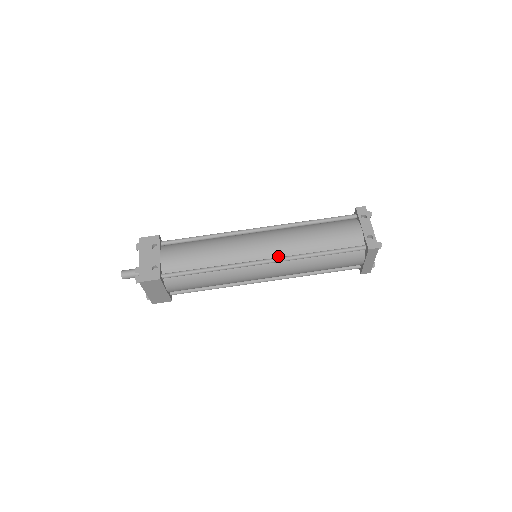
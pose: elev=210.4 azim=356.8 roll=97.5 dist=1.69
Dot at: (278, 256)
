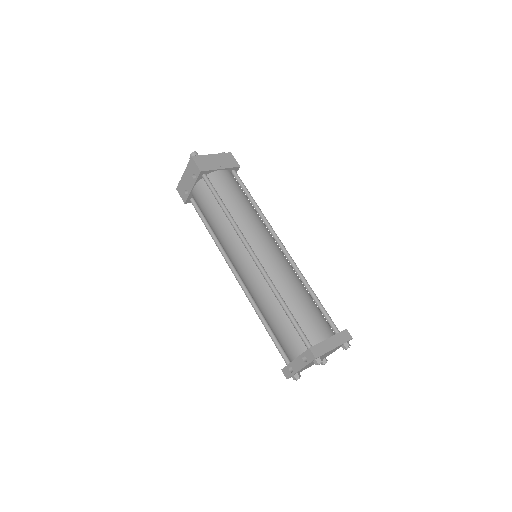
Dot at: (246, 286)
